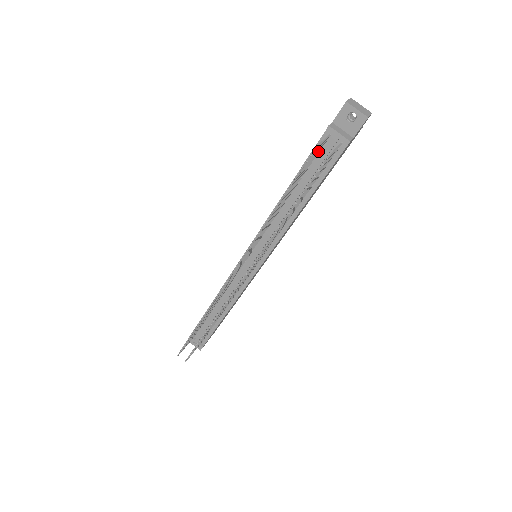
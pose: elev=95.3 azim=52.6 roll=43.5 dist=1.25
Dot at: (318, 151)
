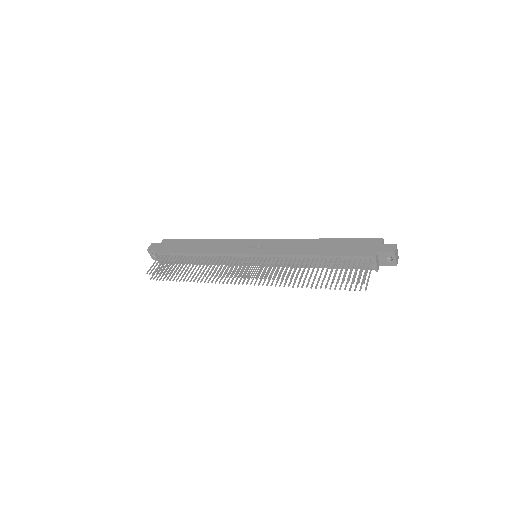
Dot at: (358, 265)
